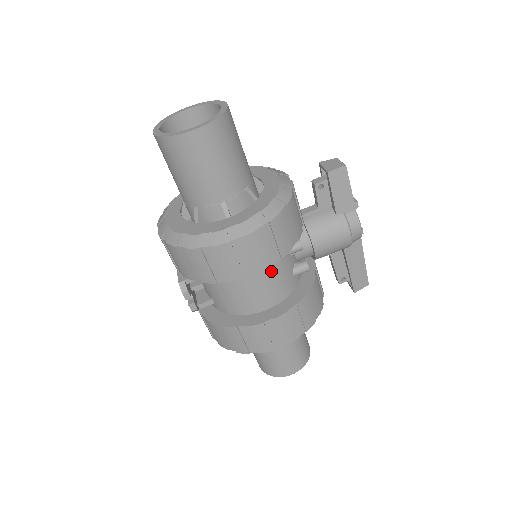
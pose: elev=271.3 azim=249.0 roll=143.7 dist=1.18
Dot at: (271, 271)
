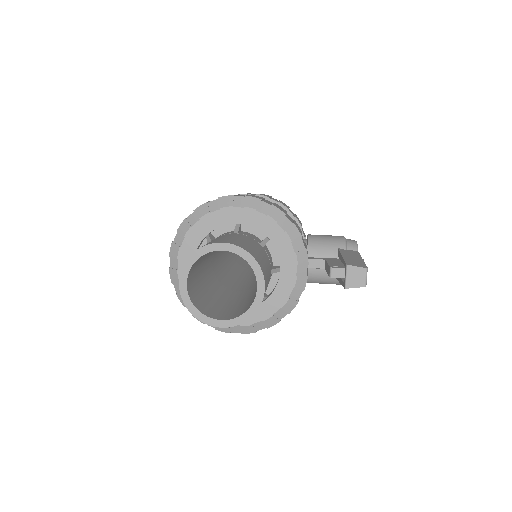
Dot at: occluded
